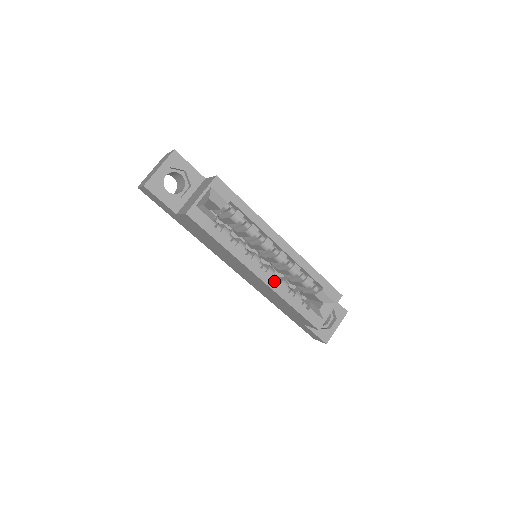
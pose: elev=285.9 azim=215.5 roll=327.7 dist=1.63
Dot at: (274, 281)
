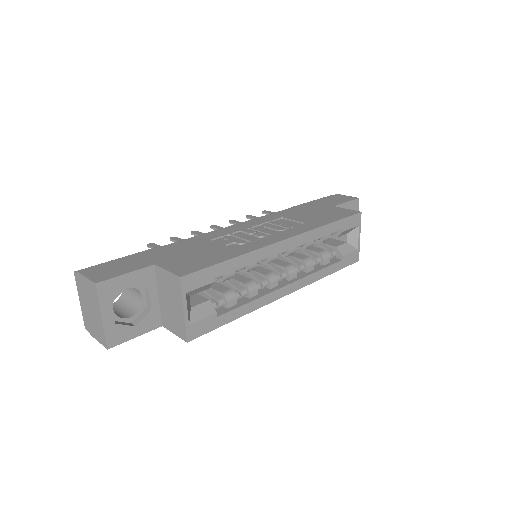
Dot at: (302, 279)
